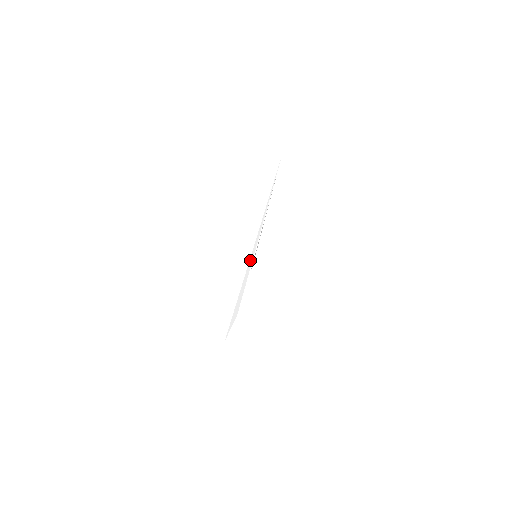
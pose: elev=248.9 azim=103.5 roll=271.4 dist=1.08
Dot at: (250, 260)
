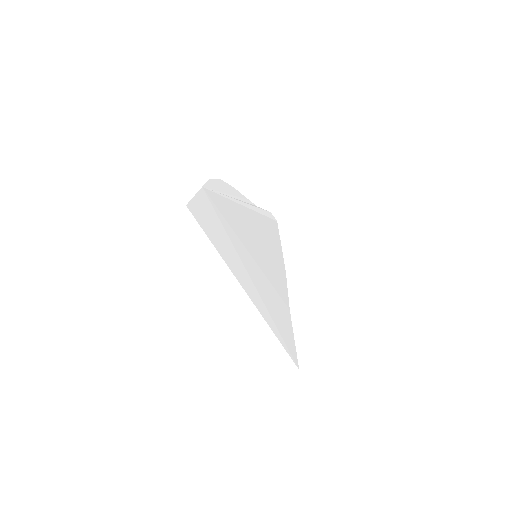
Dot at: (250, 208)
